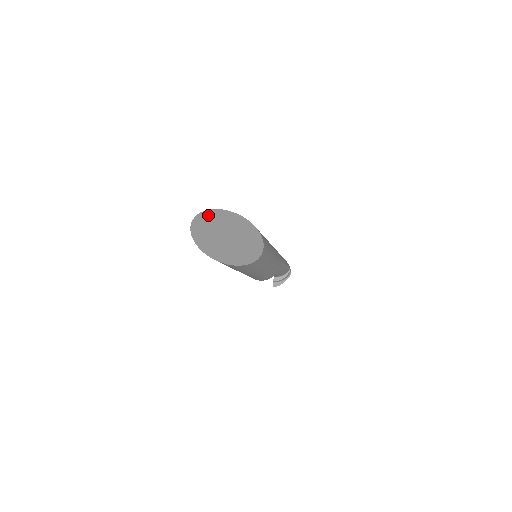
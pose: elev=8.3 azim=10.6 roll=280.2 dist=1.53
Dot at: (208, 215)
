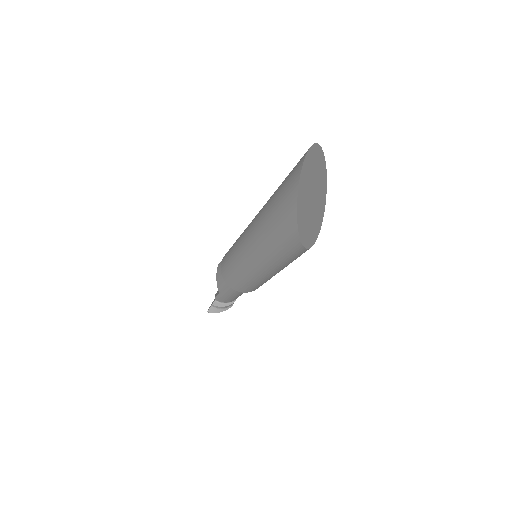
Dot at: (319, 154)
